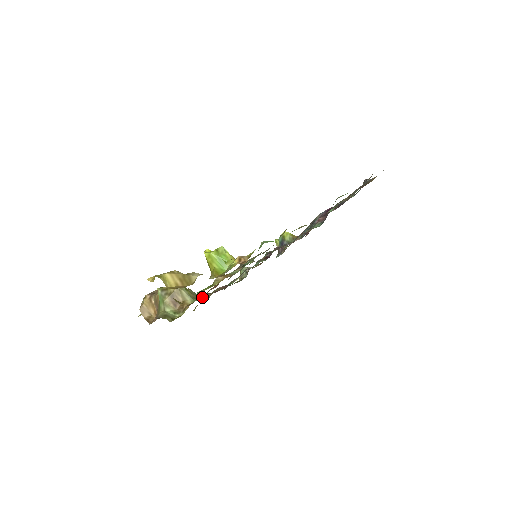
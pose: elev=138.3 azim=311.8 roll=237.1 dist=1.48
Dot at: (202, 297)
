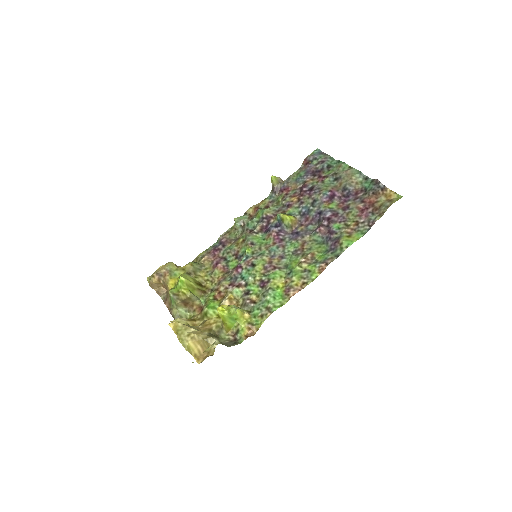
Dot at: (202, 266)
